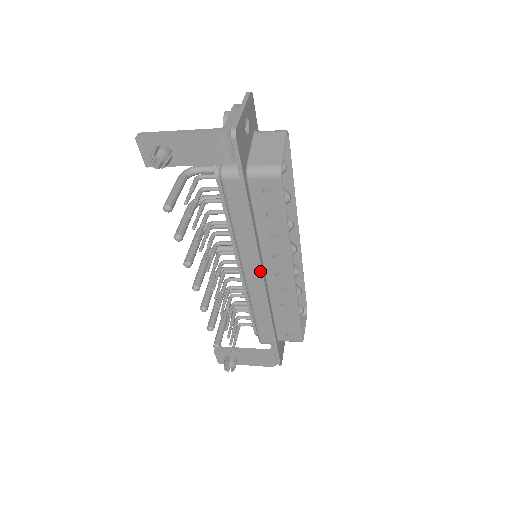
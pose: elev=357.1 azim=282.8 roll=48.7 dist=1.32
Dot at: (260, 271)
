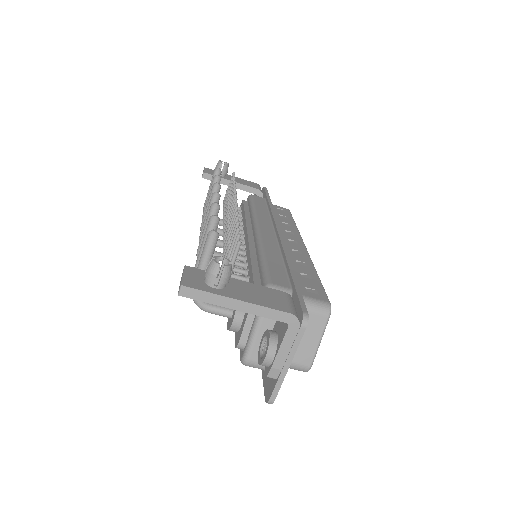
Dot at: (277, 225)
